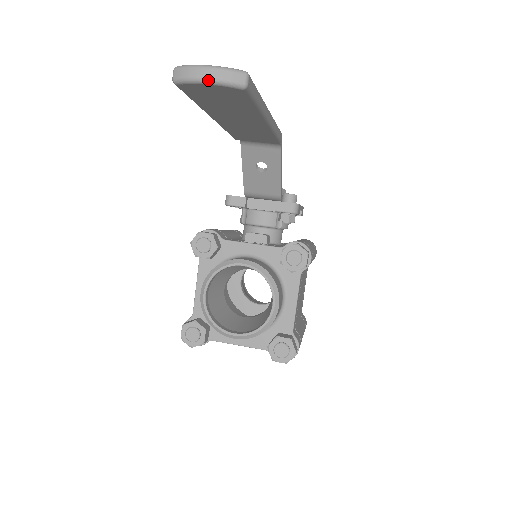
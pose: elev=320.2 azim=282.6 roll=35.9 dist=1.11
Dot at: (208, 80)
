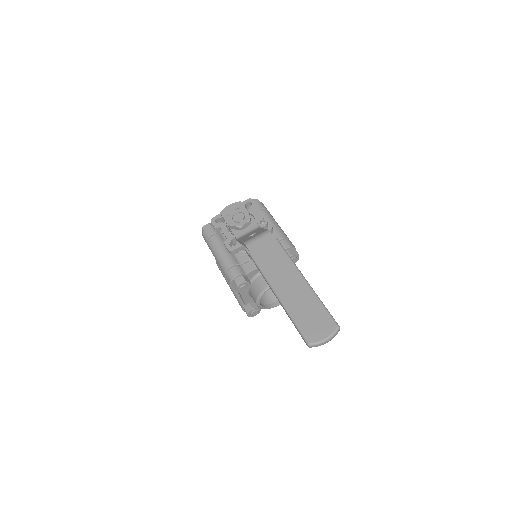
Dot at: occluded
